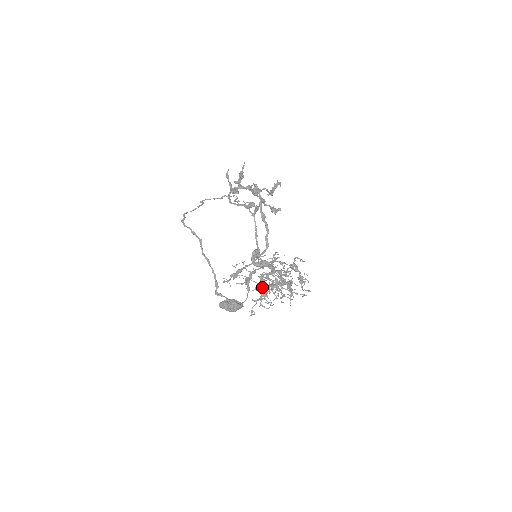
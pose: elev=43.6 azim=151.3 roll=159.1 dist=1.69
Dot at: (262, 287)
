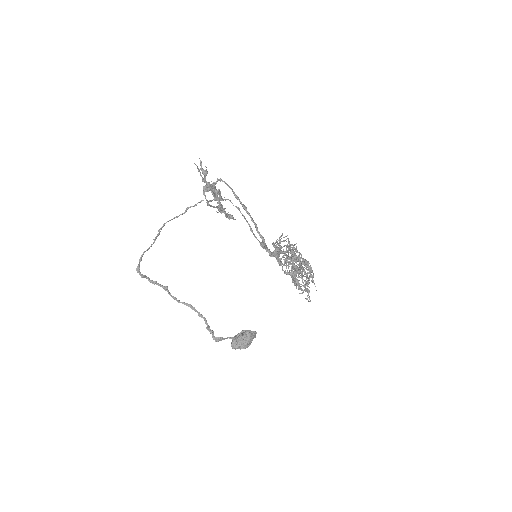
Dot at: occluded
